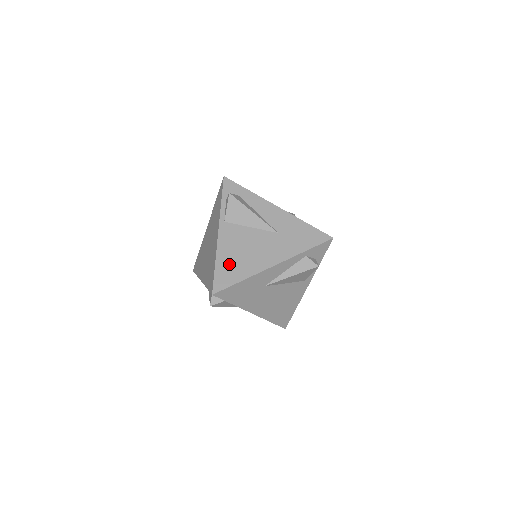
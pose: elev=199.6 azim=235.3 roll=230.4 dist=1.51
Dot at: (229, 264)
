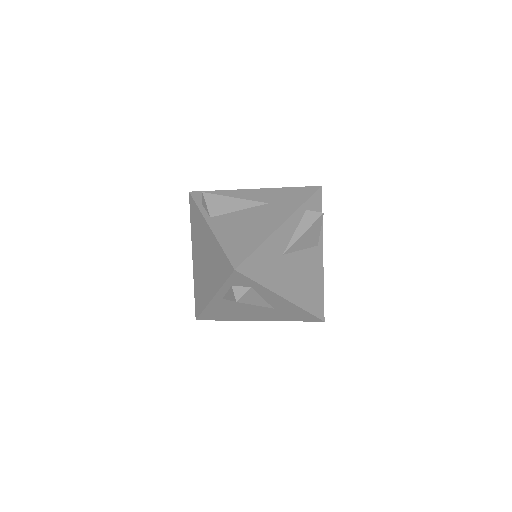
Dot at: (236, 242)
